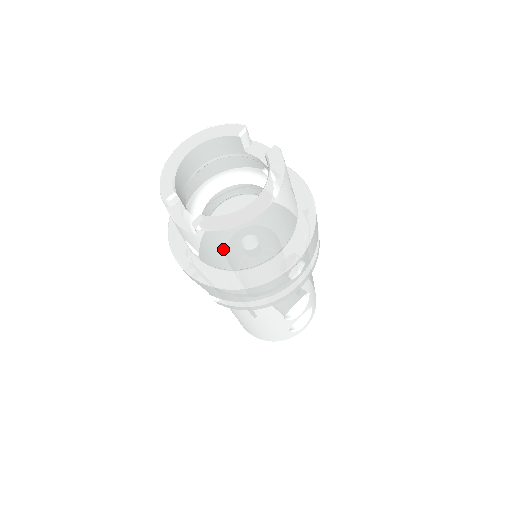
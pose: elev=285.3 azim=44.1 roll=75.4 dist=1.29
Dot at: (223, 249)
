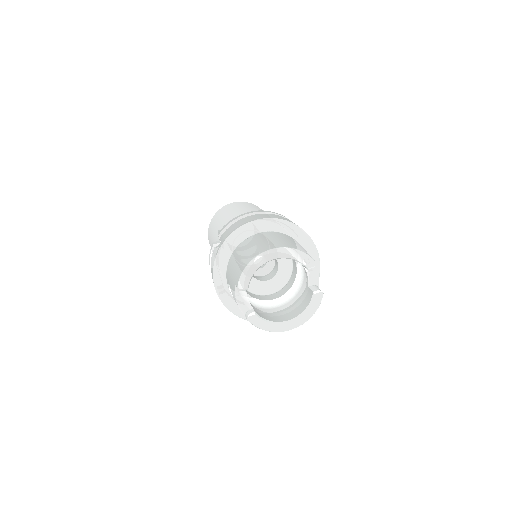
Dot at: occluded
